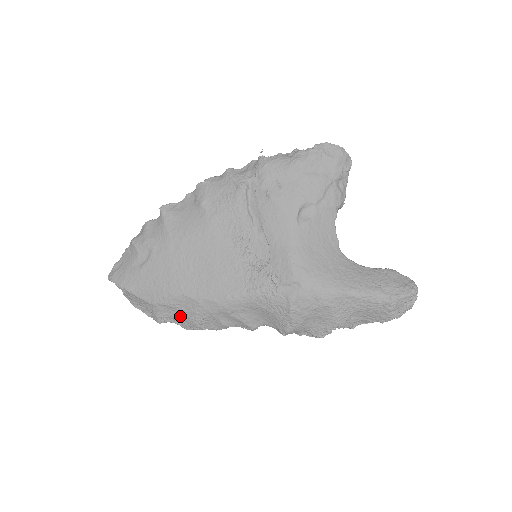
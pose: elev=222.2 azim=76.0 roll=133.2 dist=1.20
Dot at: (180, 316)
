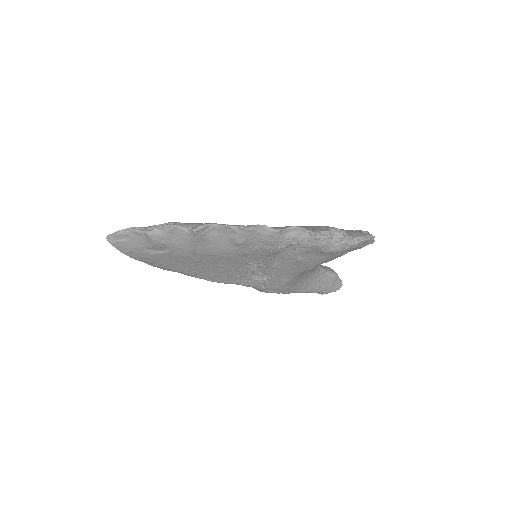
Dot at: occluded
